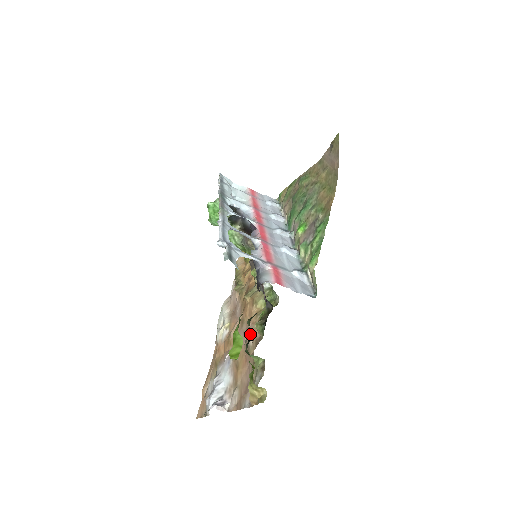
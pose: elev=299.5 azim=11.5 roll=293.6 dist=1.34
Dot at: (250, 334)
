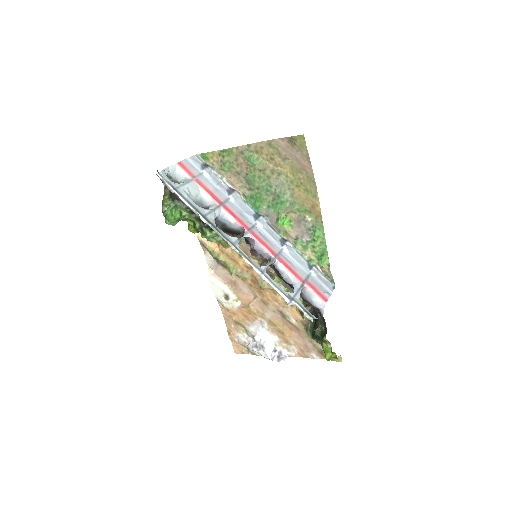
Dot at: (288, 316)
